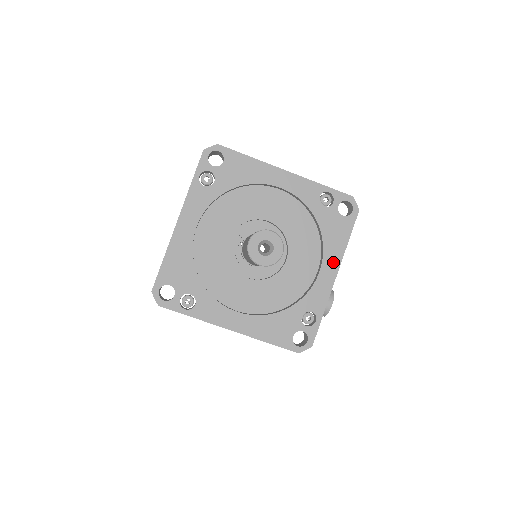
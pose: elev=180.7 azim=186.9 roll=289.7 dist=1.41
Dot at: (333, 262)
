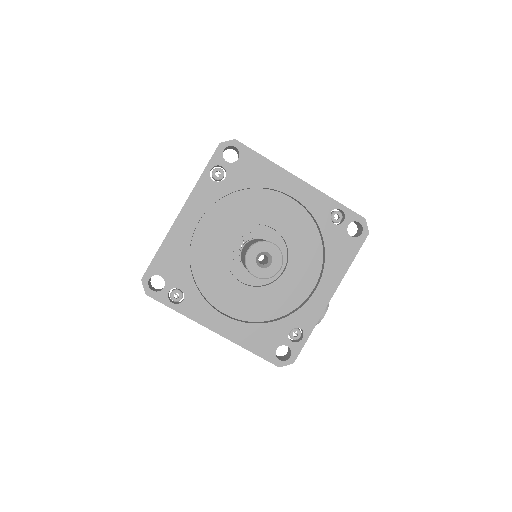
Dot at: (331, 282)
